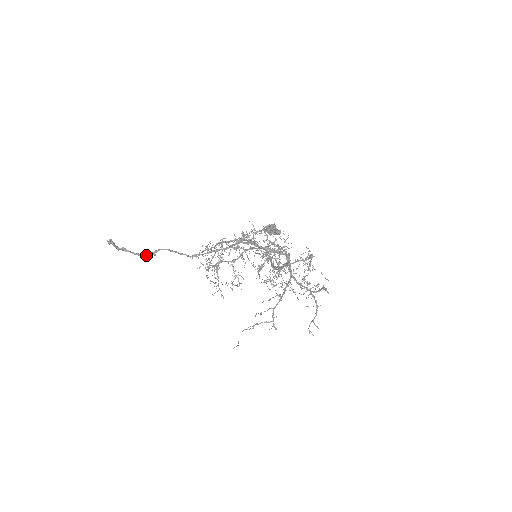
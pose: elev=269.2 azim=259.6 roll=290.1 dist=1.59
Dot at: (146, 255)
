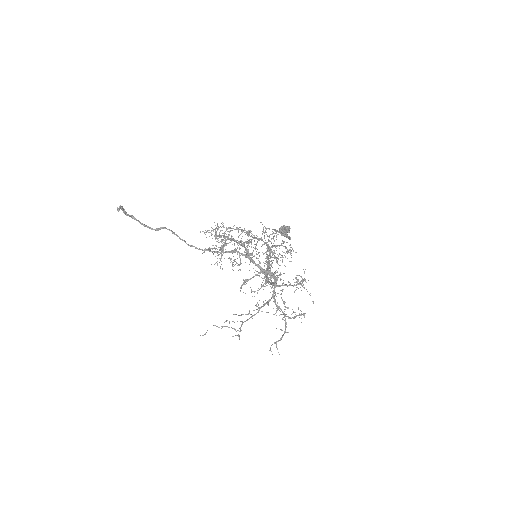
Dot at: (150, 228)
